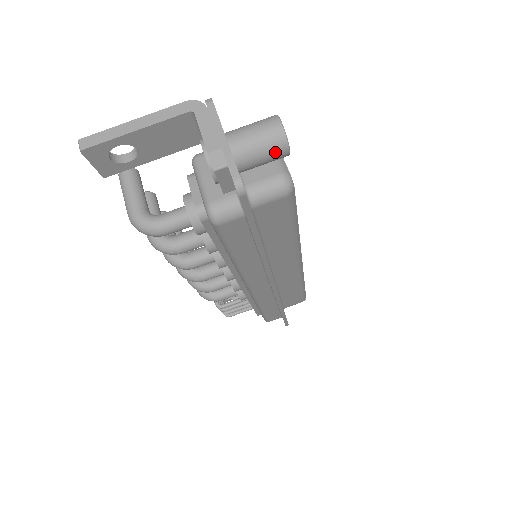
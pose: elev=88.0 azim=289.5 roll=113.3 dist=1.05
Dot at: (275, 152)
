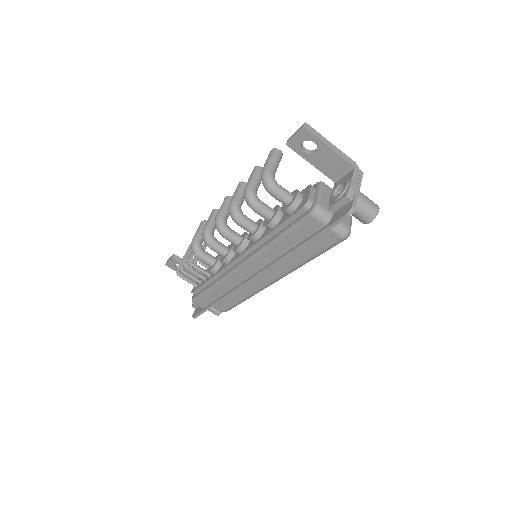
Dot at: (366, 217)
